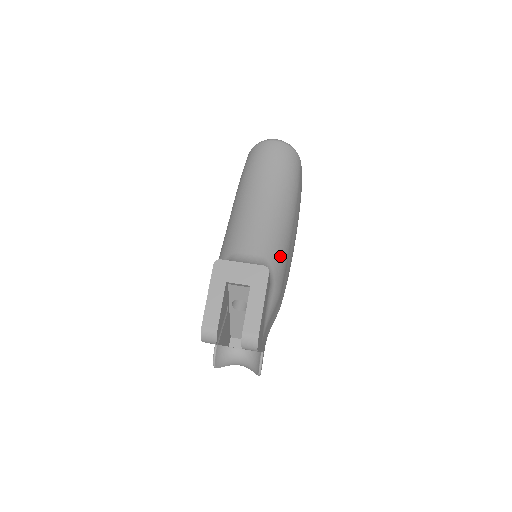
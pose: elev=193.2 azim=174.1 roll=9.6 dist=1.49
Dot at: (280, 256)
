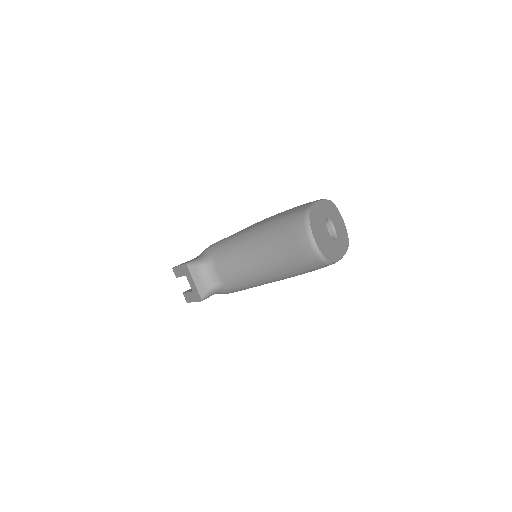
Dot at: (242, 288)
